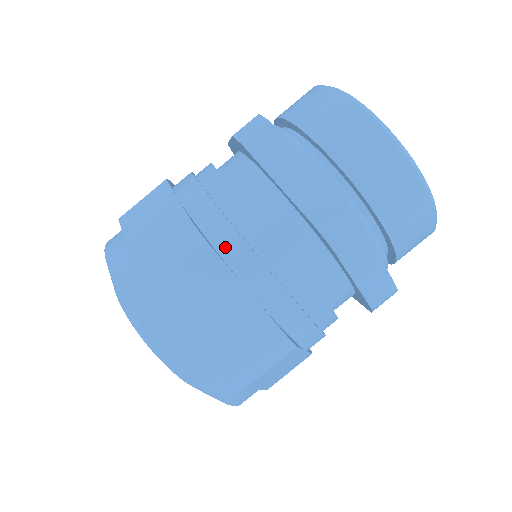
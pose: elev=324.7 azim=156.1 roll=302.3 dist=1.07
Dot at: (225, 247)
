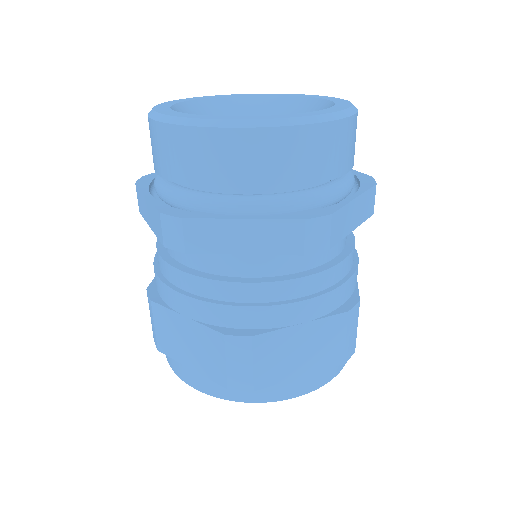
Dot at: (261, 322)
